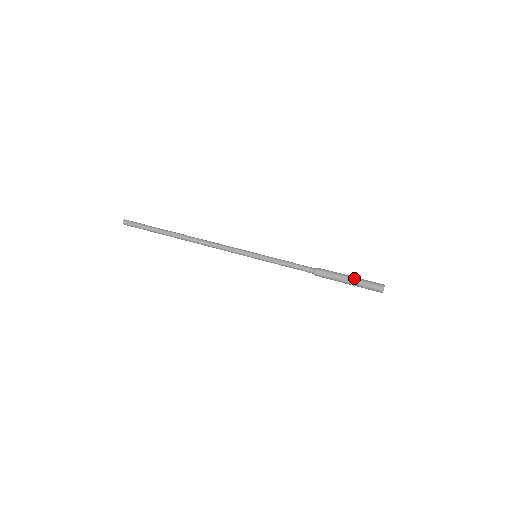
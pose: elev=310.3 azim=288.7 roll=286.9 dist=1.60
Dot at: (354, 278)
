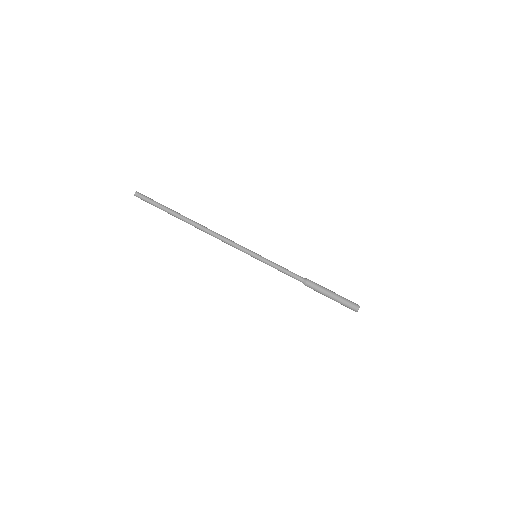
Dot at: (337, 294)
